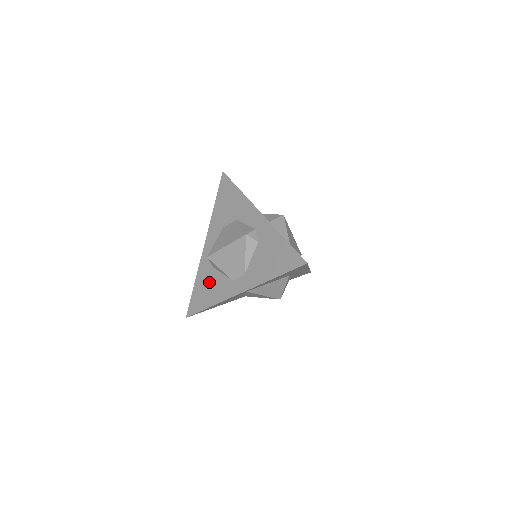
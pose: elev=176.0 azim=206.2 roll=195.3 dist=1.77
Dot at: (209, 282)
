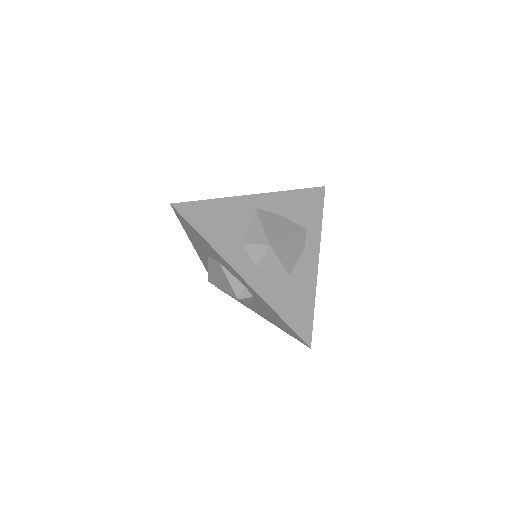
Dot at: occluded
